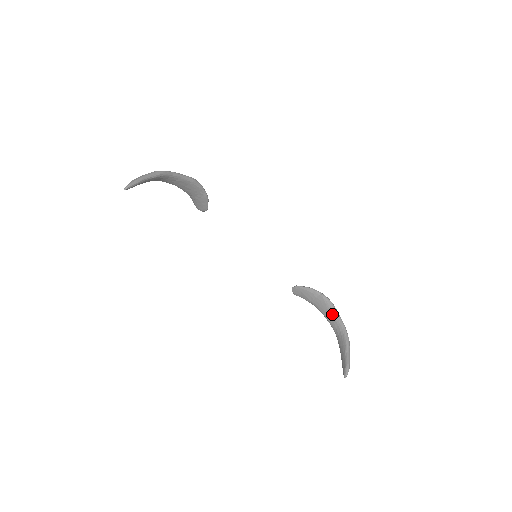
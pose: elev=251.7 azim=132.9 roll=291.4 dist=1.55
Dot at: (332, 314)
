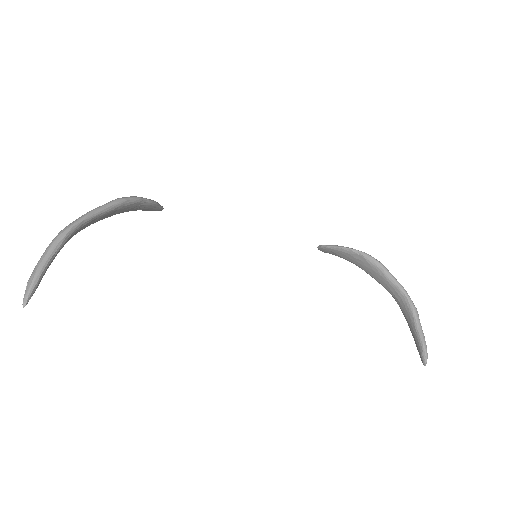
Dot at: (383, 277)
